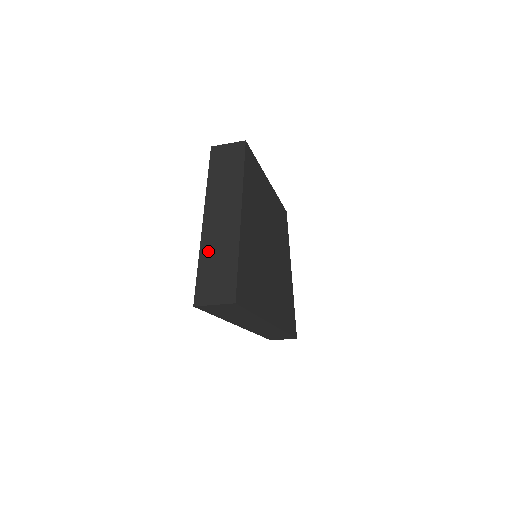
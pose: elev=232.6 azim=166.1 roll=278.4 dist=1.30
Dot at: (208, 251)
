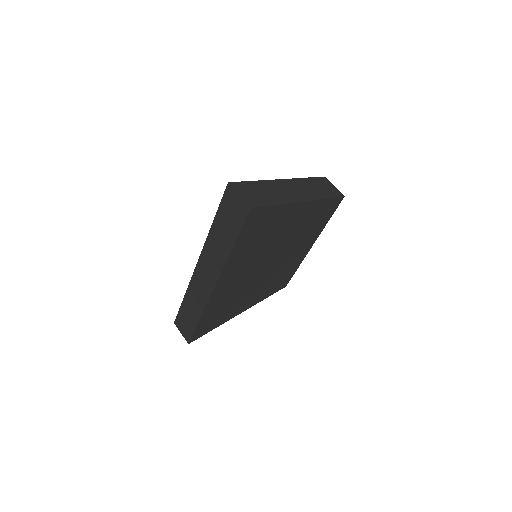
Dot at: (267, 185)
